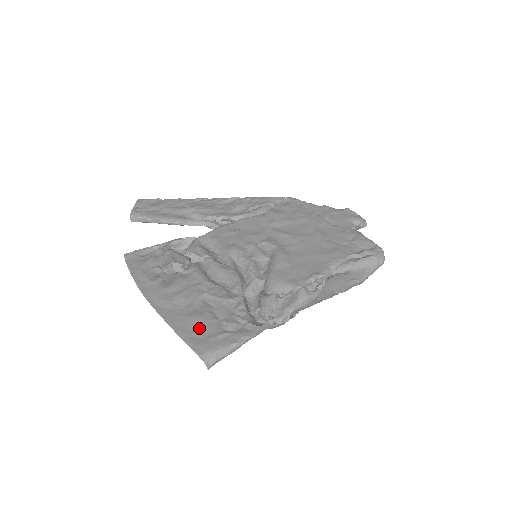
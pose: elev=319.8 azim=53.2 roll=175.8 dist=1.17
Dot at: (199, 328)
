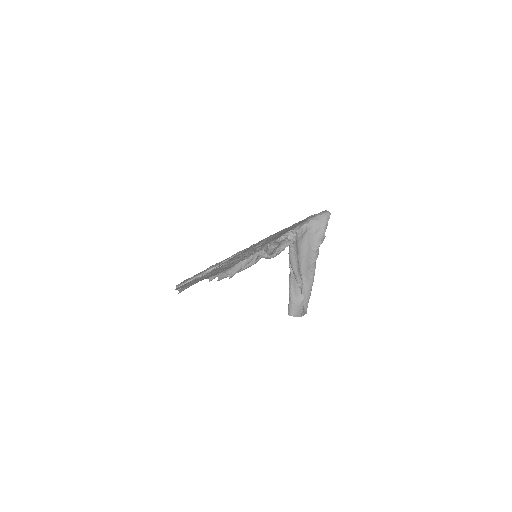
Dot at: occluded
